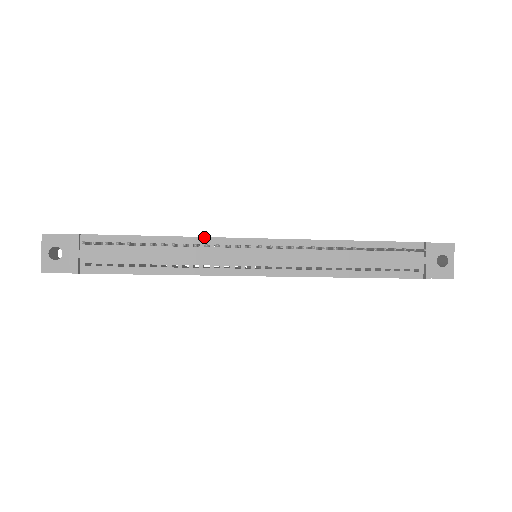
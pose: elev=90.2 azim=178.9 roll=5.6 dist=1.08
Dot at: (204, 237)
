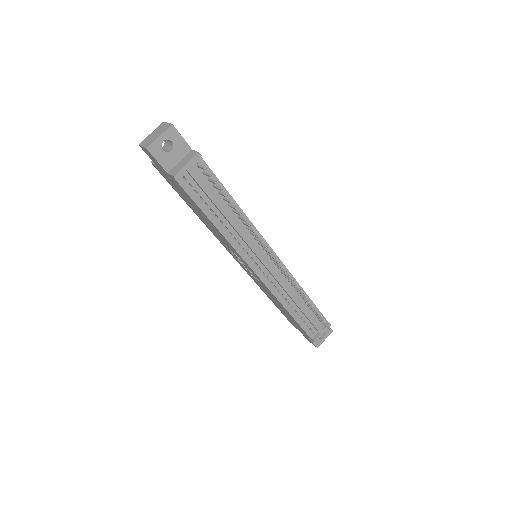
Dot at: occluded
